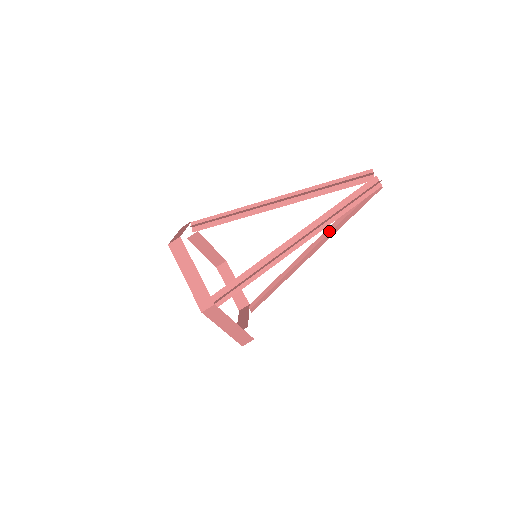
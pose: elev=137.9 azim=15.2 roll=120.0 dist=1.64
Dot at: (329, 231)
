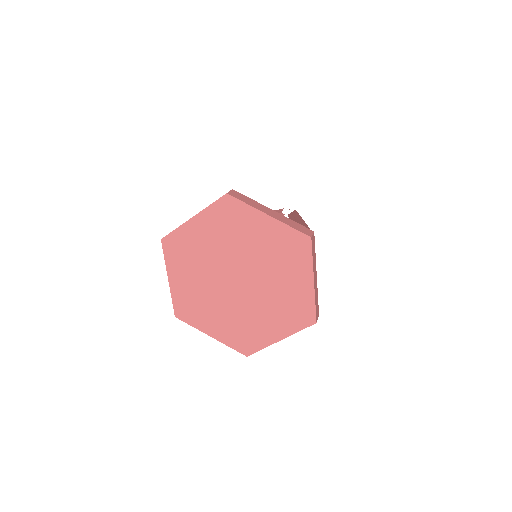
Dot at: occluded
